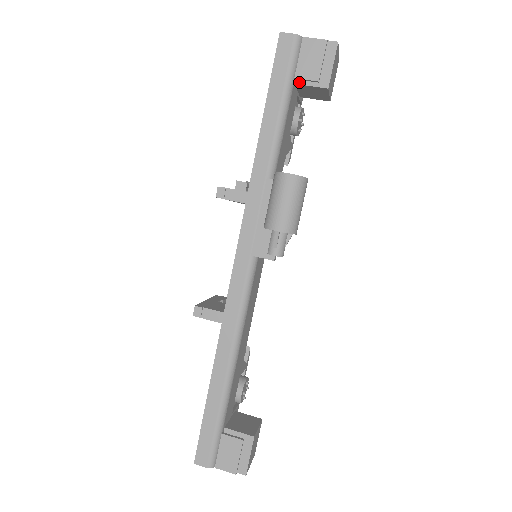
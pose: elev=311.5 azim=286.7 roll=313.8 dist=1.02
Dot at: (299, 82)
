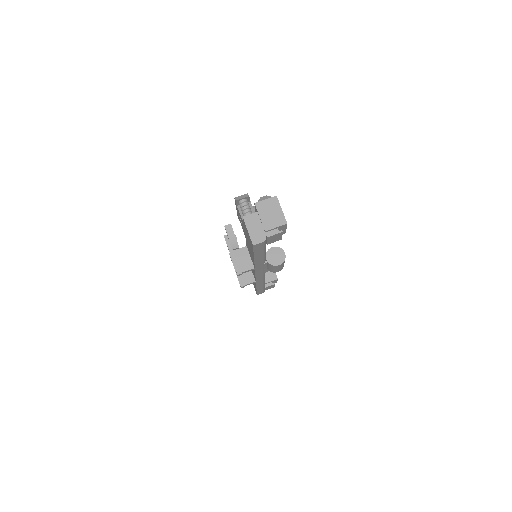
Dot at: occluded
